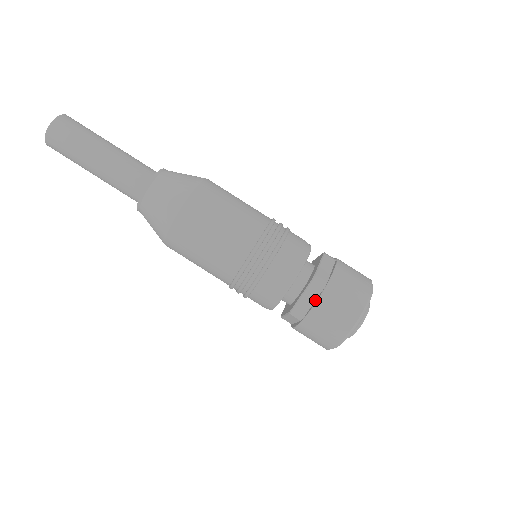
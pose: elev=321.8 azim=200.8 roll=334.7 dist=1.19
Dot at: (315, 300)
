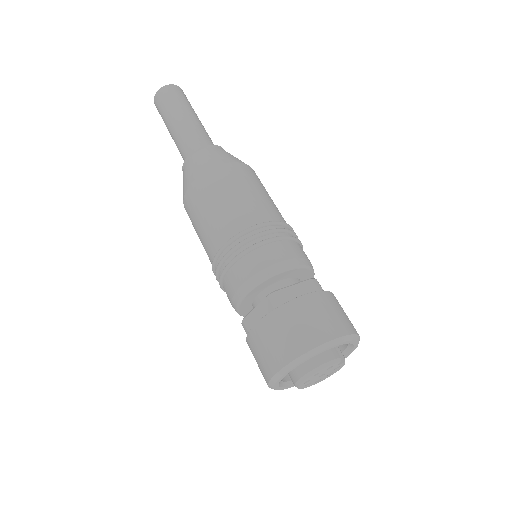
Dot at: (263, 319)
